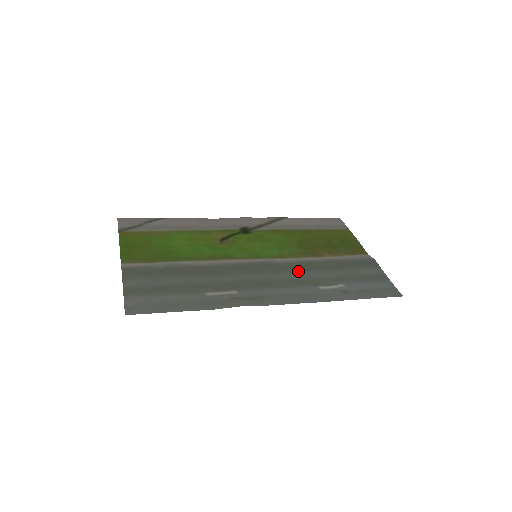
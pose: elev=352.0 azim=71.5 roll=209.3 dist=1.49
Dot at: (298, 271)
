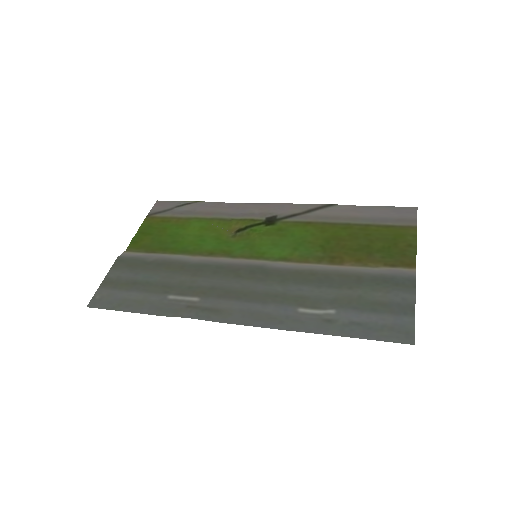
Dot at: (290, 282)
